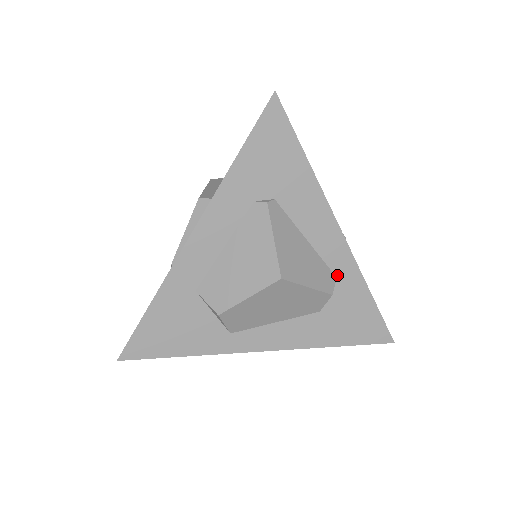
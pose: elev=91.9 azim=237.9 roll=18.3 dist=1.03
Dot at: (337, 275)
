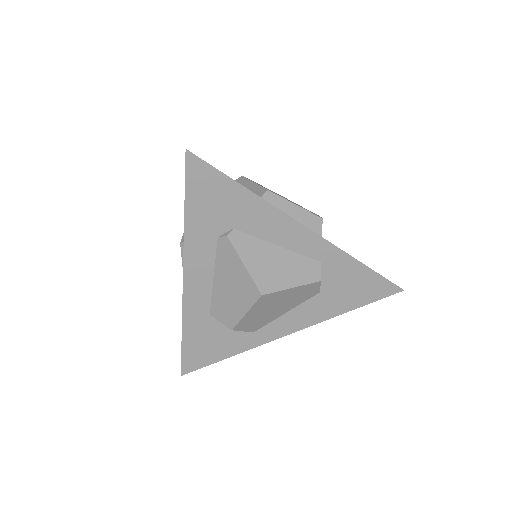
Dot at: (321, 260)
